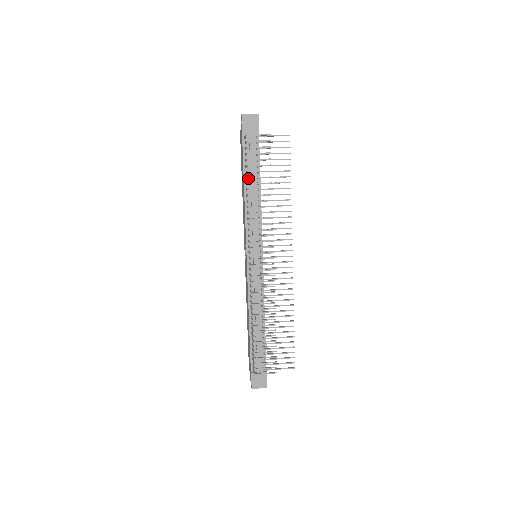
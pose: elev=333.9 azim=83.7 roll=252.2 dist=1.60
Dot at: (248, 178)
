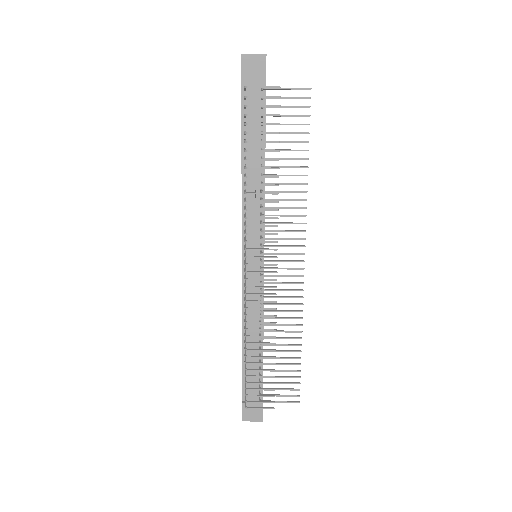
Dot at: (248, 149)
